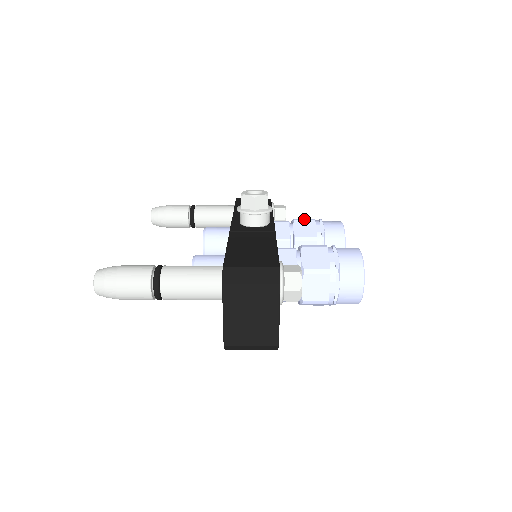
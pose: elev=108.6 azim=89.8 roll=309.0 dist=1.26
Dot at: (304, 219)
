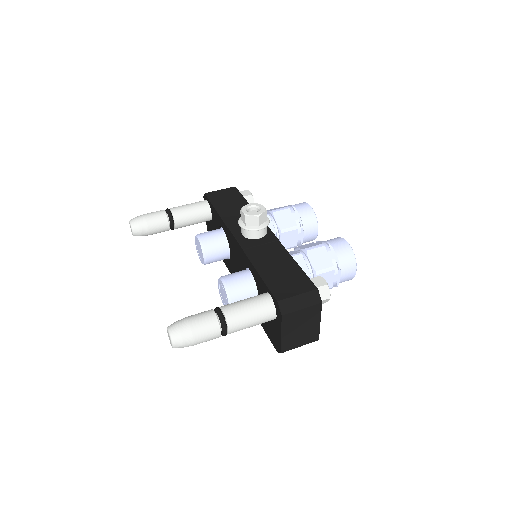
Dot at: (280, 210)
